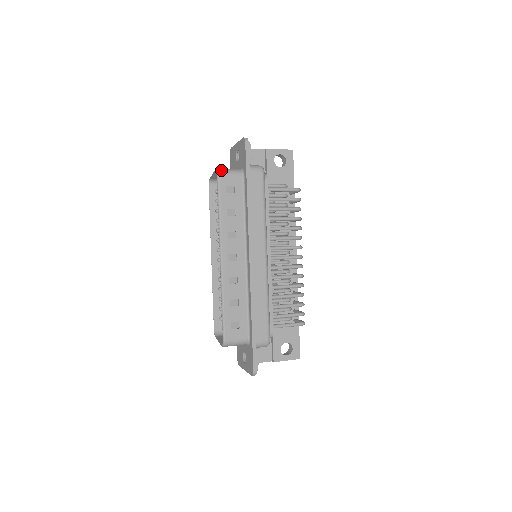
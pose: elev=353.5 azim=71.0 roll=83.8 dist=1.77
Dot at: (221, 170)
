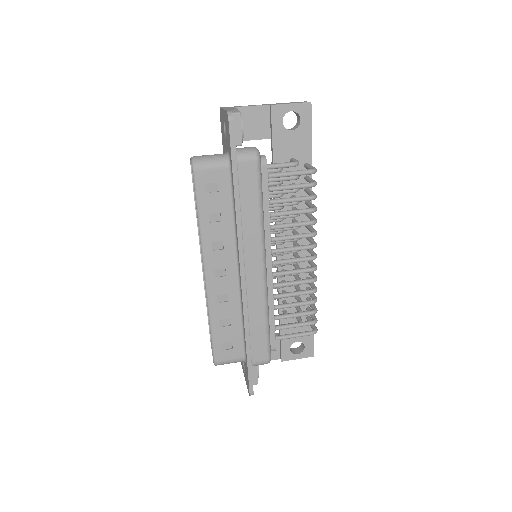
Dot at: (198, 161)
